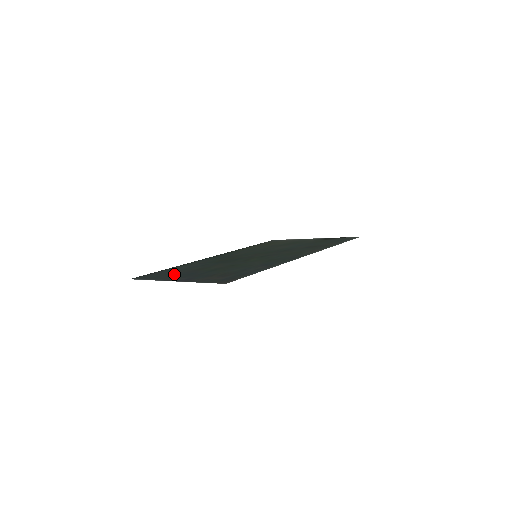
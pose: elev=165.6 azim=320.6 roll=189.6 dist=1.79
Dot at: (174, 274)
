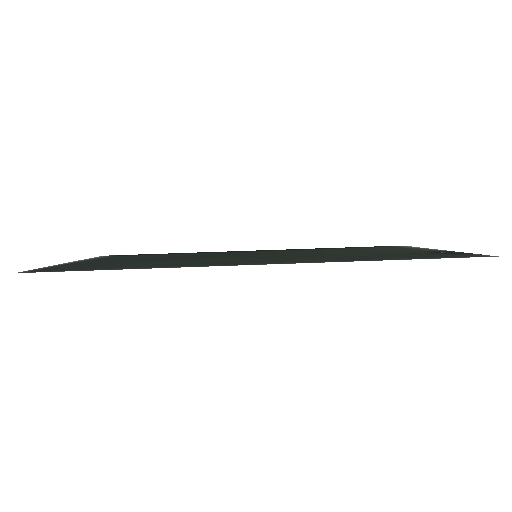
Dot at: occluded
